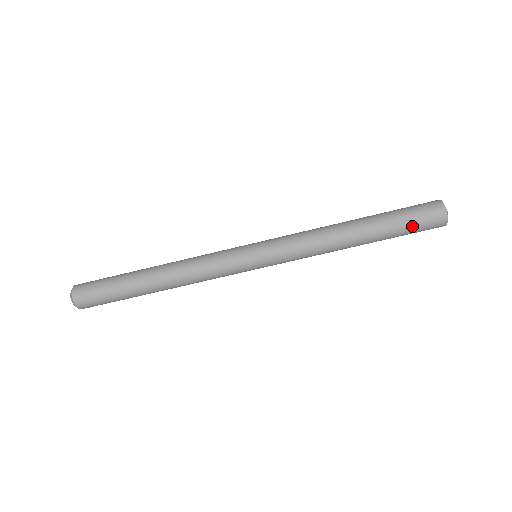
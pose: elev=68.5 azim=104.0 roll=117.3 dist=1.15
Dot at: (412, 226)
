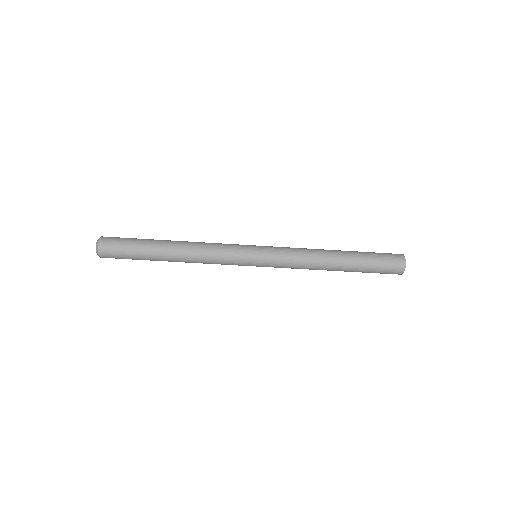
Dot at: occluded
